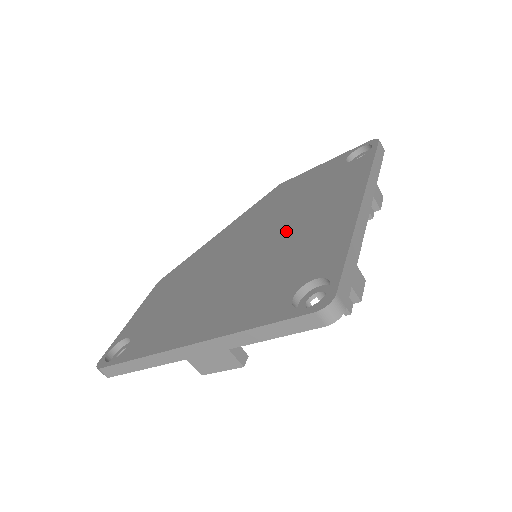
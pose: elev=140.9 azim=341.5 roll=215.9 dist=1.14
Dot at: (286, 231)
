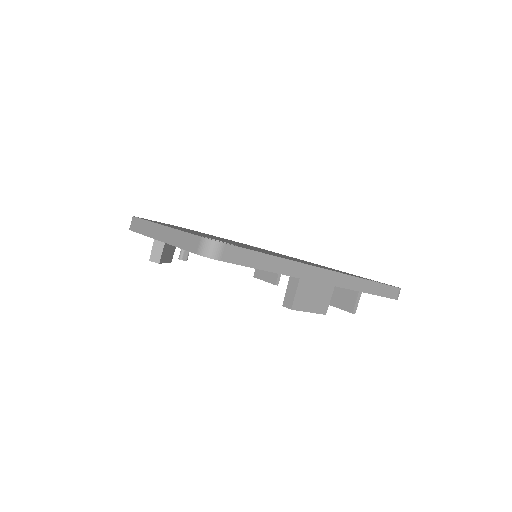
Dot at: occluded
